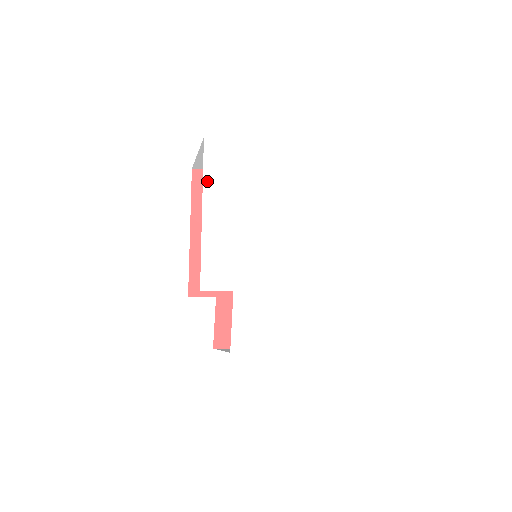
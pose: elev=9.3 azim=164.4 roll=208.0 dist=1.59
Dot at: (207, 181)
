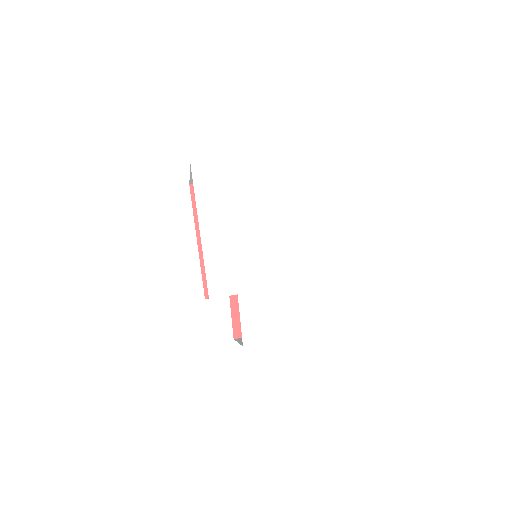
Dot at: (200, 203)
